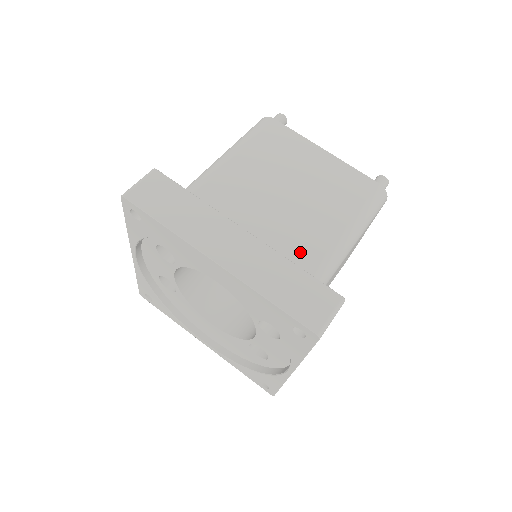
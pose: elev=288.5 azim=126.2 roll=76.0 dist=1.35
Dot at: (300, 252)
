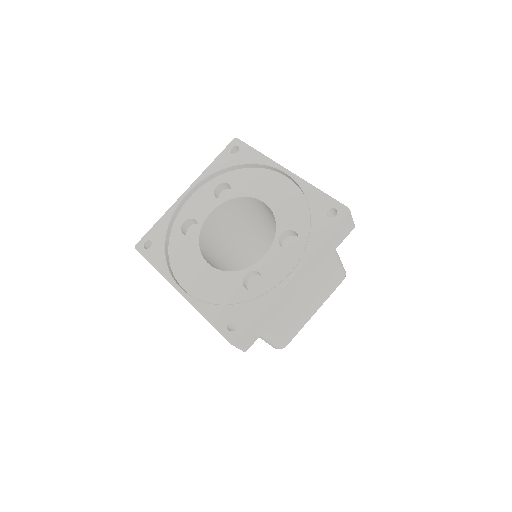
Dot at: occluded
